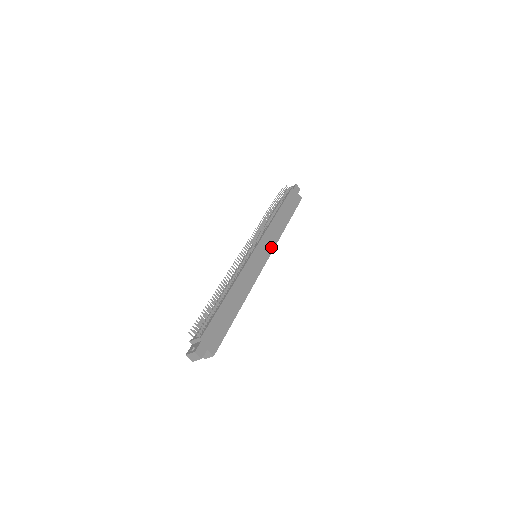
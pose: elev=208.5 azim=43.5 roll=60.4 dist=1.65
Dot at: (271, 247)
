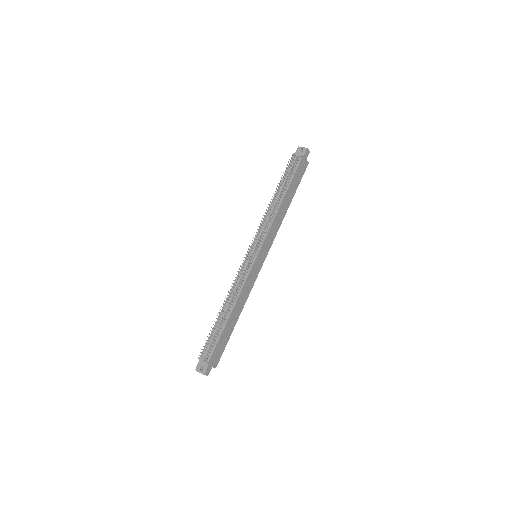
Dot at: (270, 243)
